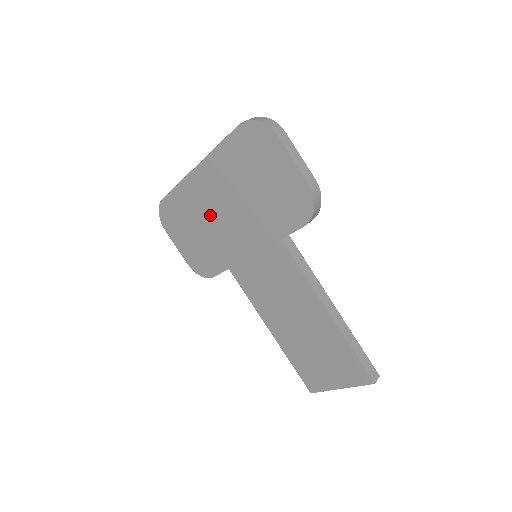
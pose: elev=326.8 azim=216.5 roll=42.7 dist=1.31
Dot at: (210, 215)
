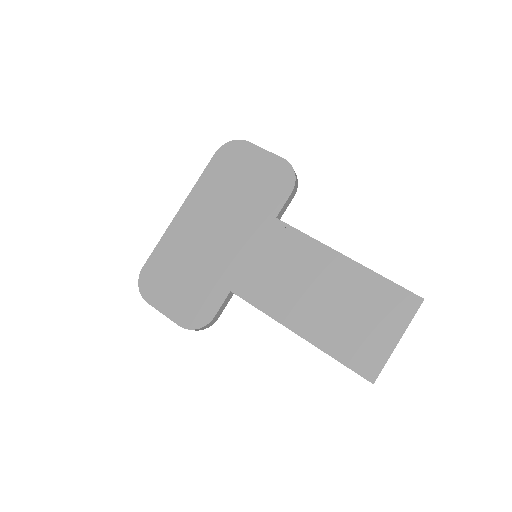
Dot at: (200, 246)
